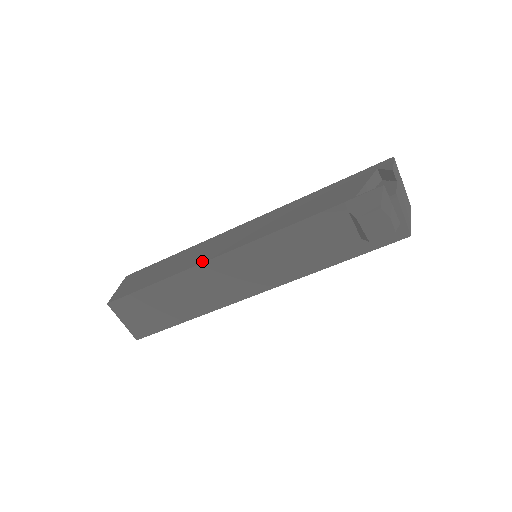
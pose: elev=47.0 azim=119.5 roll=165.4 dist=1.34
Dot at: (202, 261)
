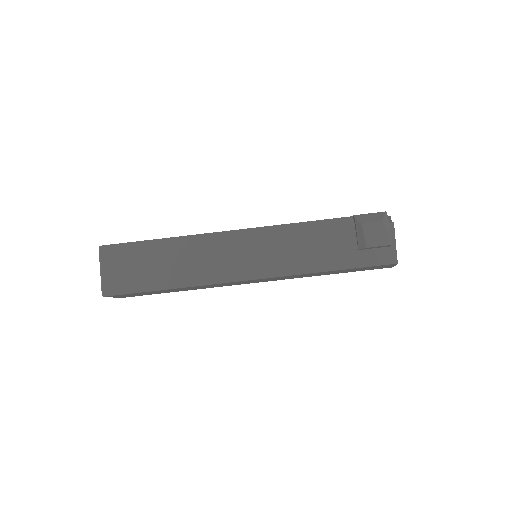
Dot at: (213, 233)
